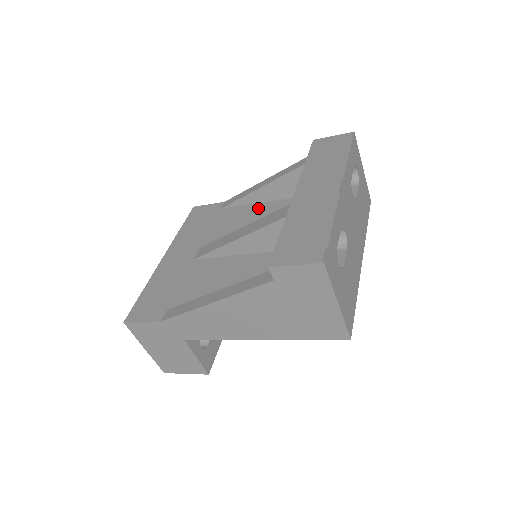
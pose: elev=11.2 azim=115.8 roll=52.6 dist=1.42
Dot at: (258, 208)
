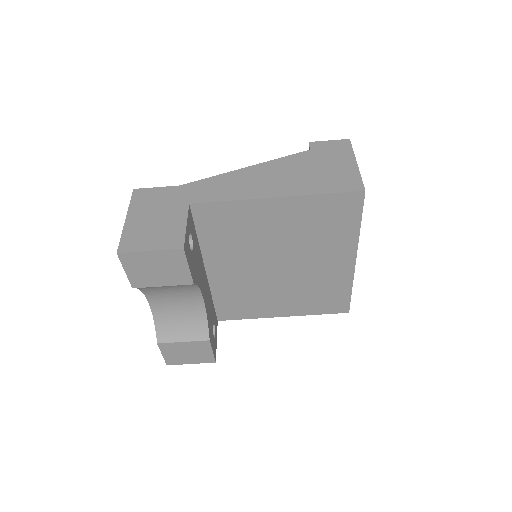
Dot at: occluded
